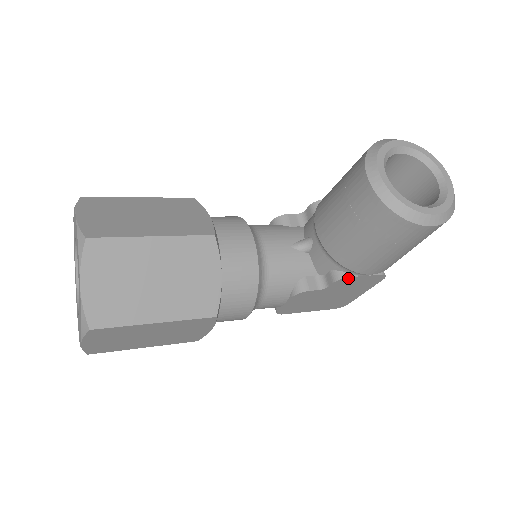
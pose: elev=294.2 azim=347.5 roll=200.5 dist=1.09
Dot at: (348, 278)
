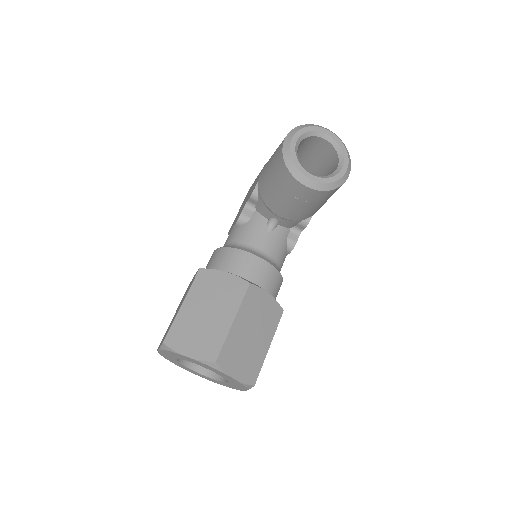
Dot at: occluded
